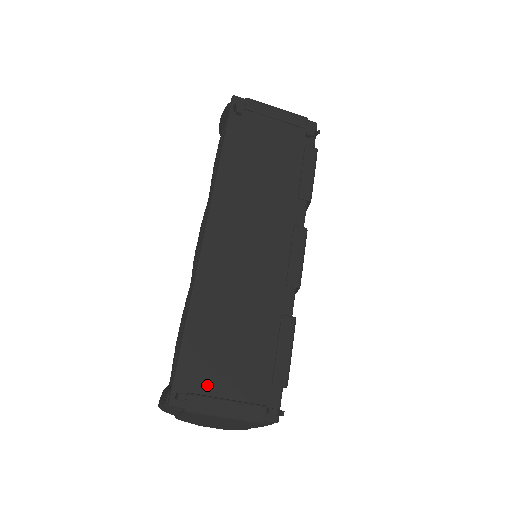
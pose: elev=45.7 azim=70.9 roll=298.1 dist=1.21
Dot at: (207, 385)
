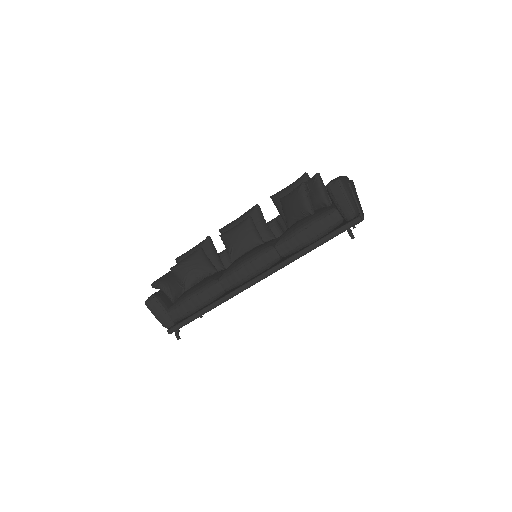
Dot at: occluded
